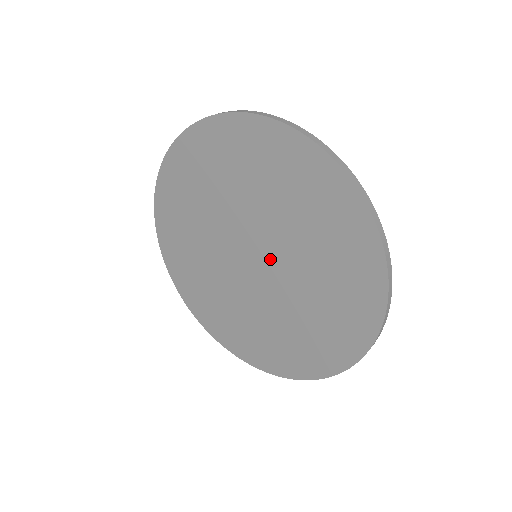
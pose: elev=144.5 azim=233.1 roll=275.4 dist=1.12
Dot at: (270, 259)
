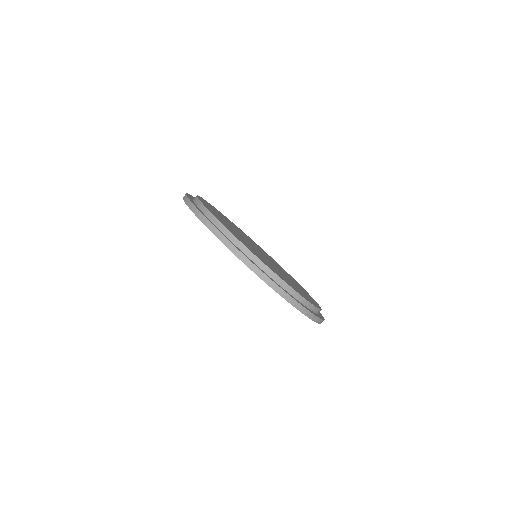
Dot at: occluded
